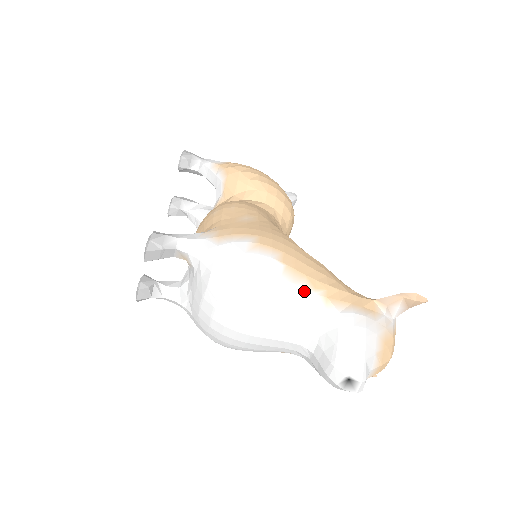
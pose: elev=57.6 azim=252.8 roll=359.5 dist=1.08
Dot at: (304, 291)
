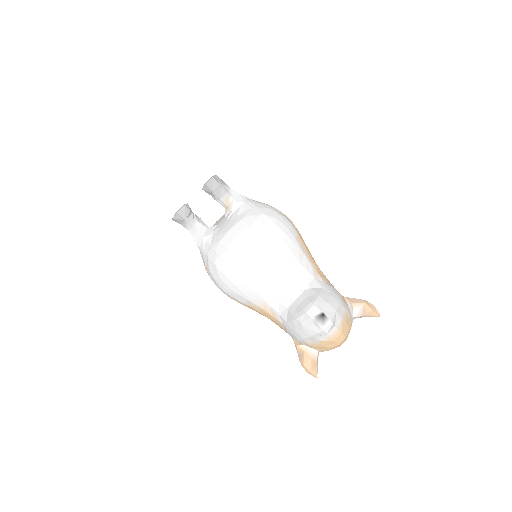
Dot at: (305, 257)
